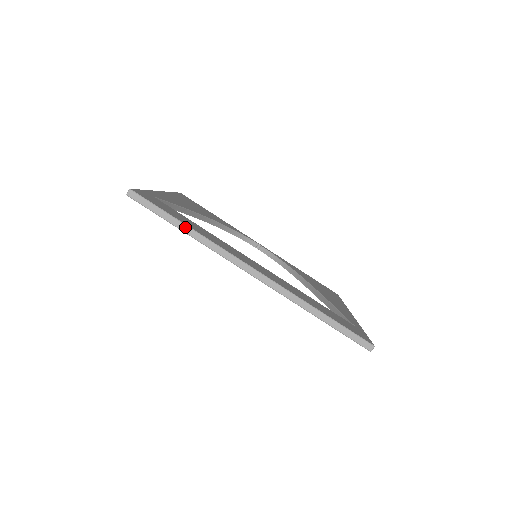
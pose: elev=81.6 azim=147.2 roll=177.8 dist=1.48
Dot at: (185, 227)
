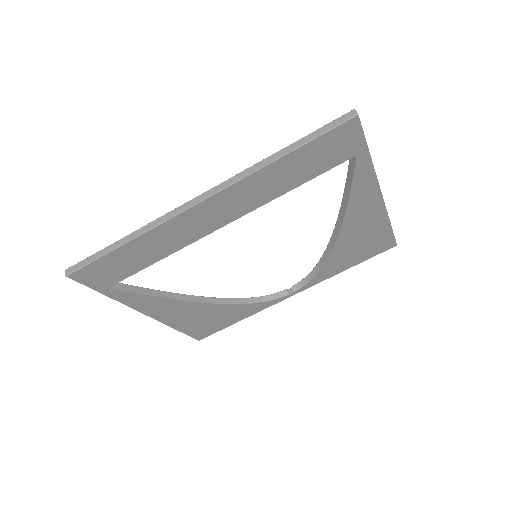
Dot at: (123, 239)
